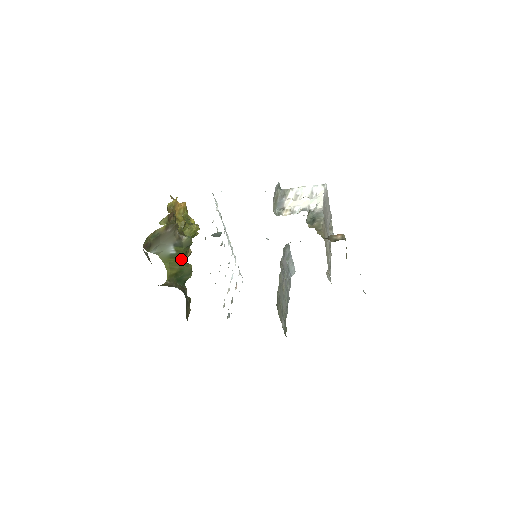
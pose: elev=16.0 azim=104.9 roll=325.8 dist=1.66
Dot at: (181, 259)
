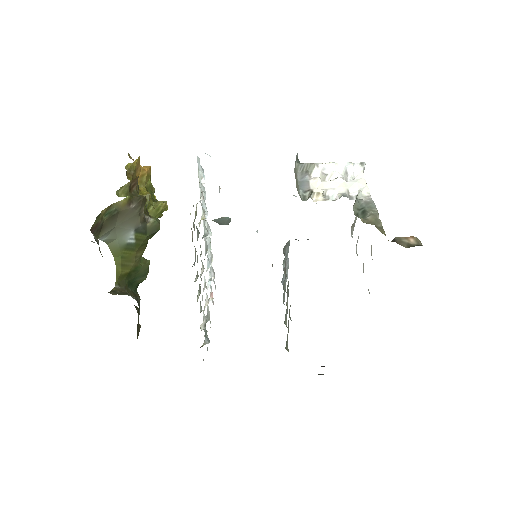
Dot at: (139, 252)
